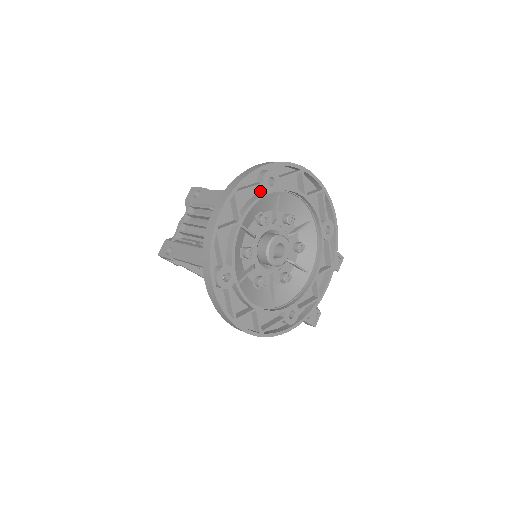
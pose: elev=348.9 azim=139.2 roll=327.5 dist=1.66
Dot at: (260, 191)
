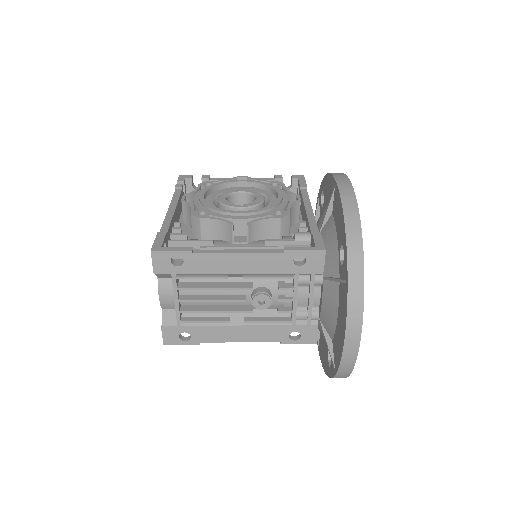
Dot at: occluded
